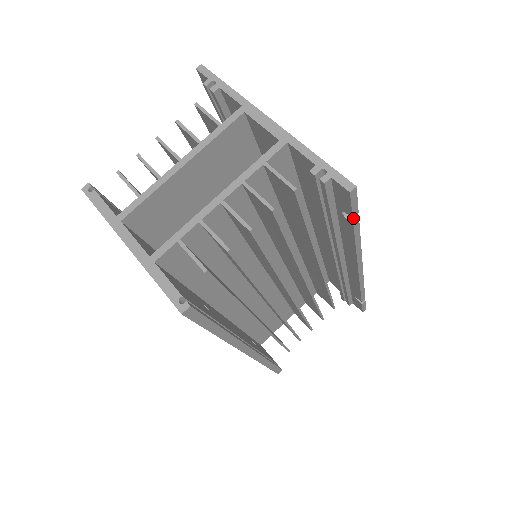
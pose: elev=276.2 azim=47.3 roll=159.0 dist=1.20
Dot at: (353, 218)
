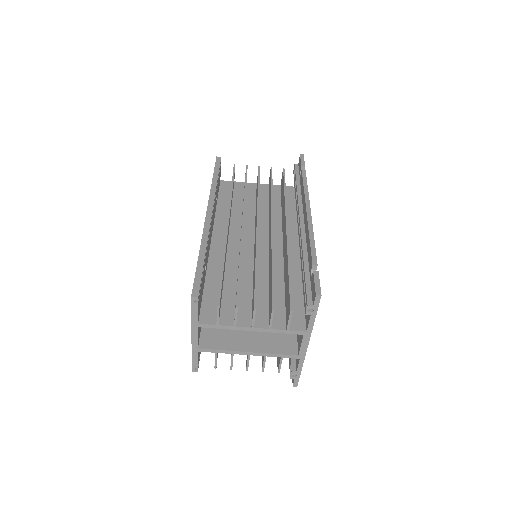
Dot at: occluded
